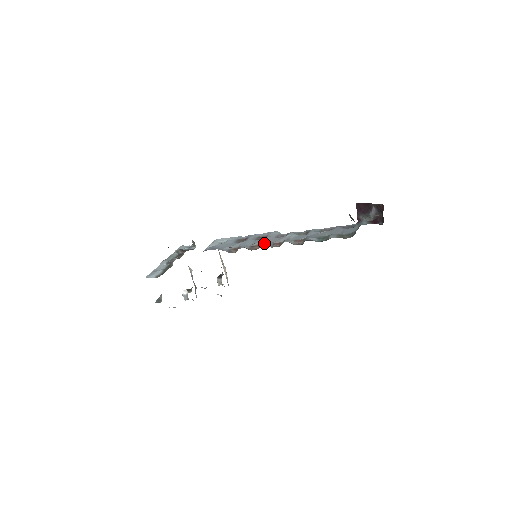
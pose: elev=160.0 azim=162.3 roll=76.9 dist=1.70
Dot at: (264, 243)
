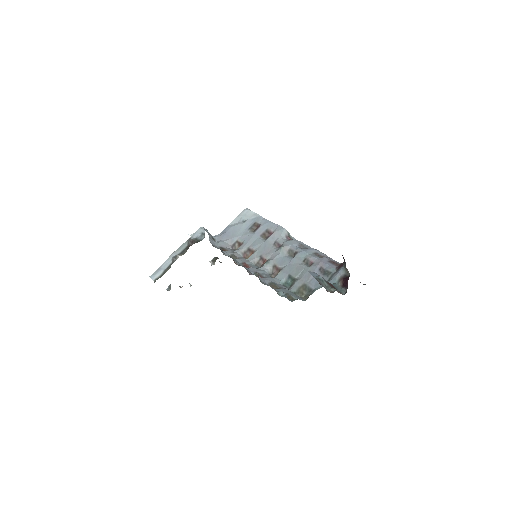
Dot at: (256, 252)
